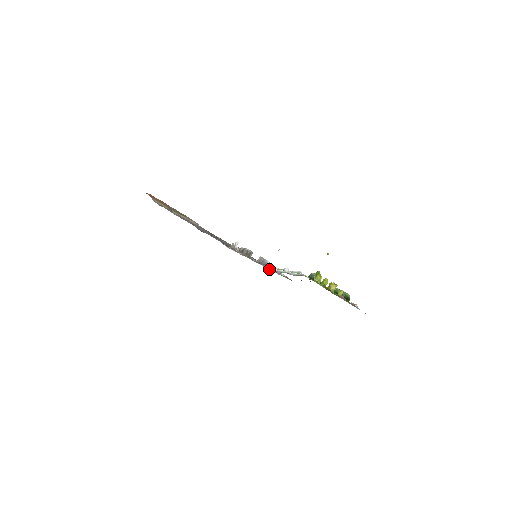
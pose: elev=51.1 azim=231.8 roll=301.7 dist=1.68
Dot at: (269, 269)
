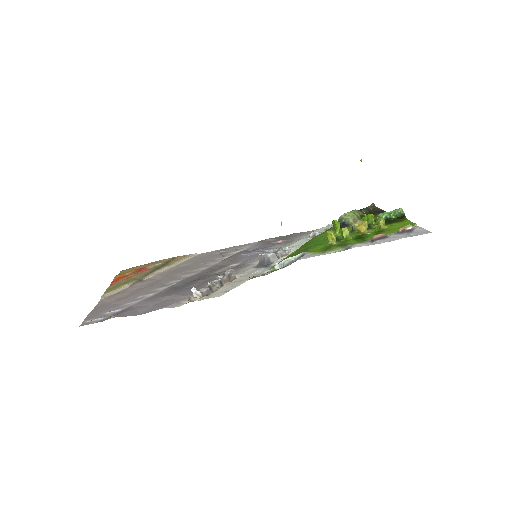
Dot at: (269, 269)
